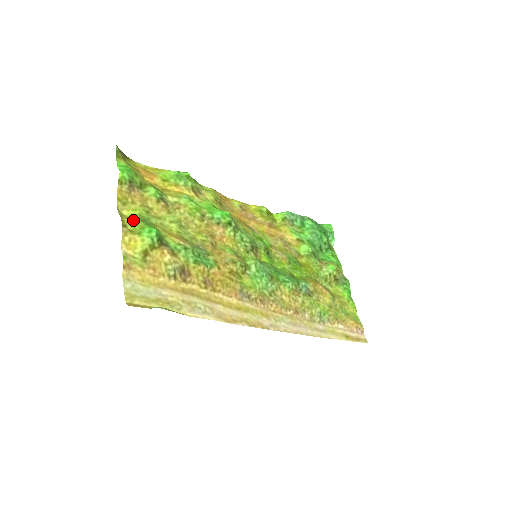
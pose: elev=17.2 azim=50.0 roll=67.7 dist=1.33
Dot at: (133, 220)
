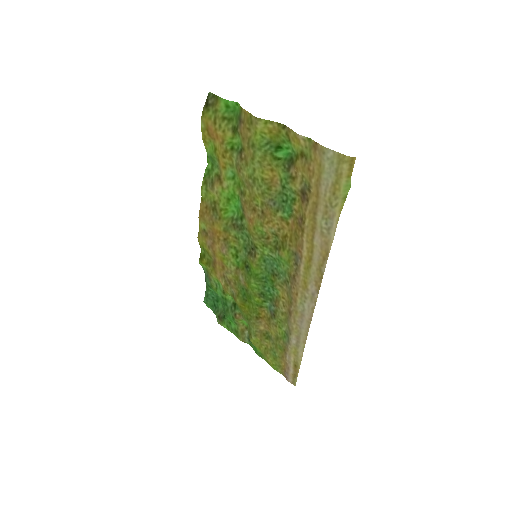
Dot at: (276, 132)
